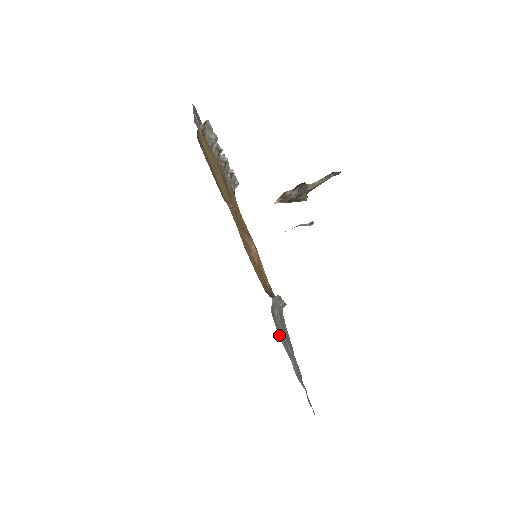
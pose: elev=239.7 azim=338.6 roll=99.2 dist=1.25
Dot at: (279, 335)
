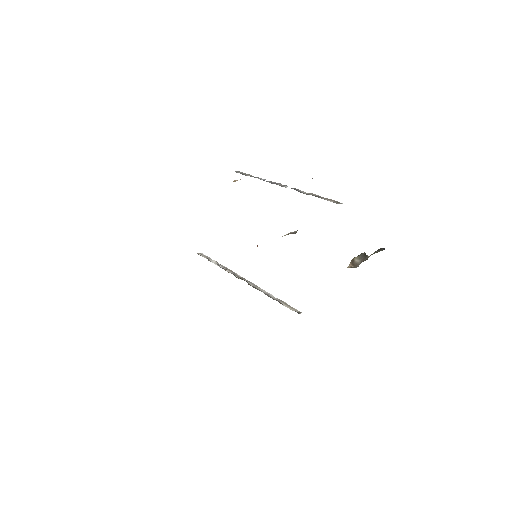
Dot at: occluded
